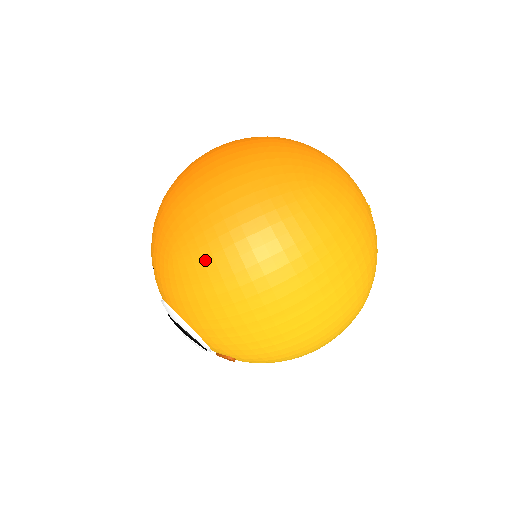
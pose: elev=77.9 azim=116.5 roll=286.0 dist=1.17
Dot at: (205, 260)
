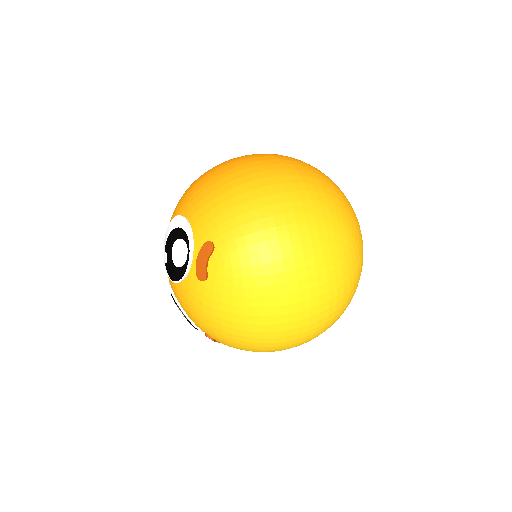
Dot at: (215, 166)
